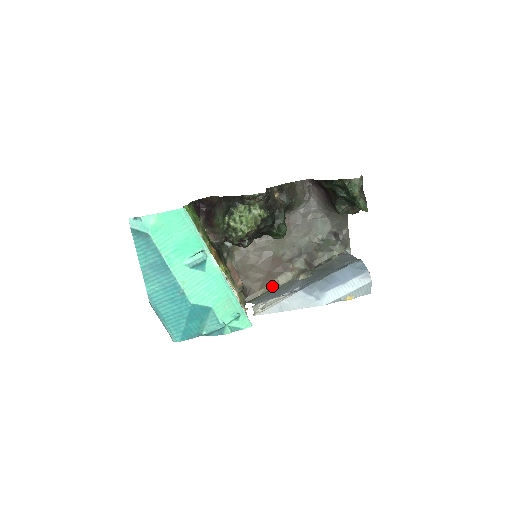
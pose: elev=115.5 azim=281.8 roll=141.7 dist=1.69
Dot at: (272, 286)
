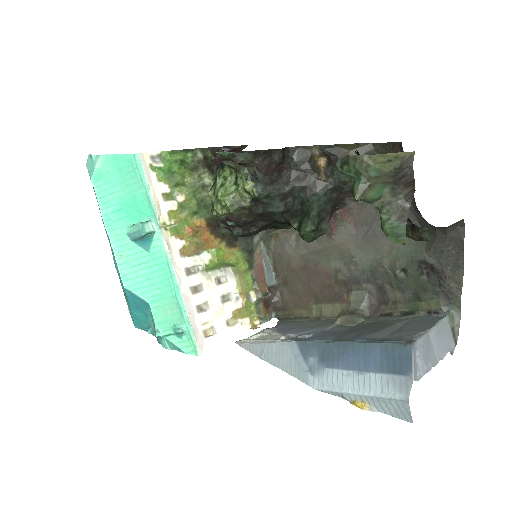
Dot at: (313, 312)
